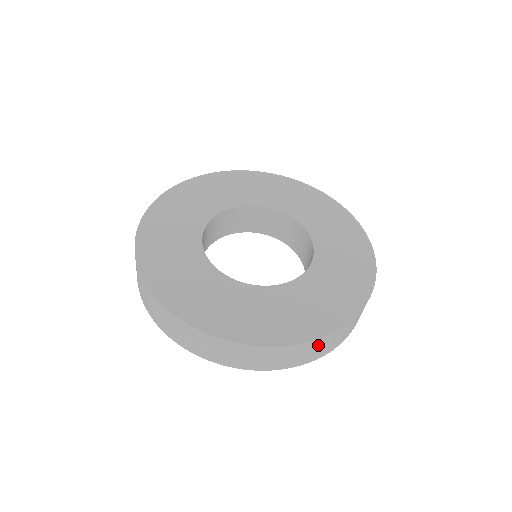
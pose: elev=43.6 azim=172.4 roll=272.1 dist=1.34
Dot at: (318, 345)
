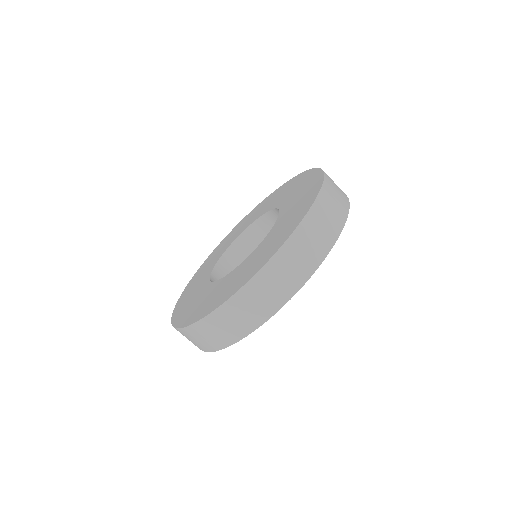
Dot at: (242, 304)
